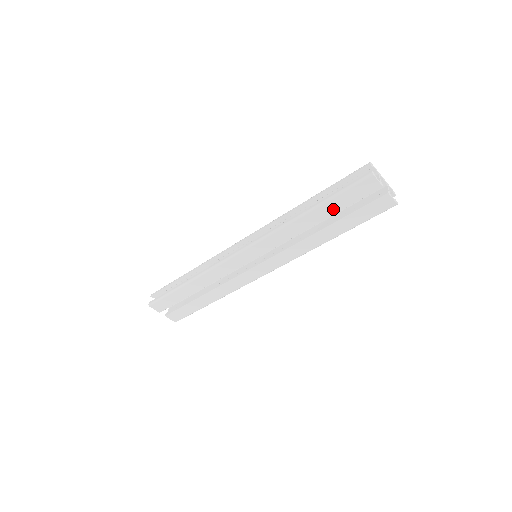
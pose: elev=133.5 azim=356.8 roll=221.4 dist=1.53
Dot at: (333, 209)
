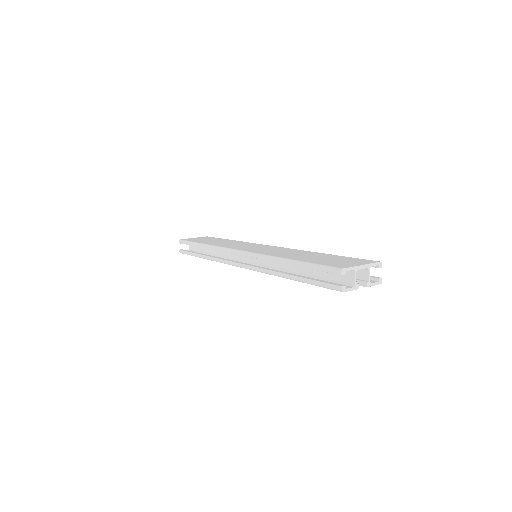
Dot at: occluded
